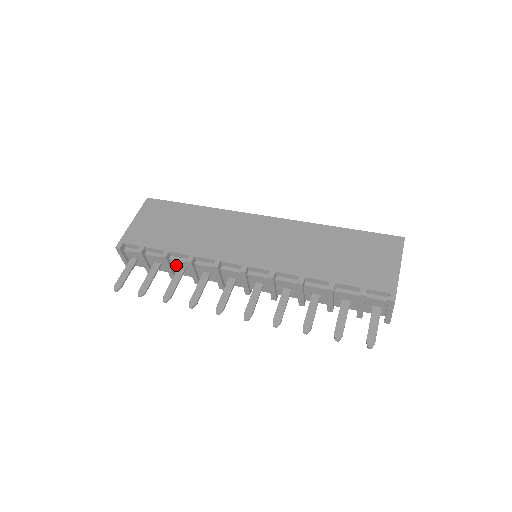
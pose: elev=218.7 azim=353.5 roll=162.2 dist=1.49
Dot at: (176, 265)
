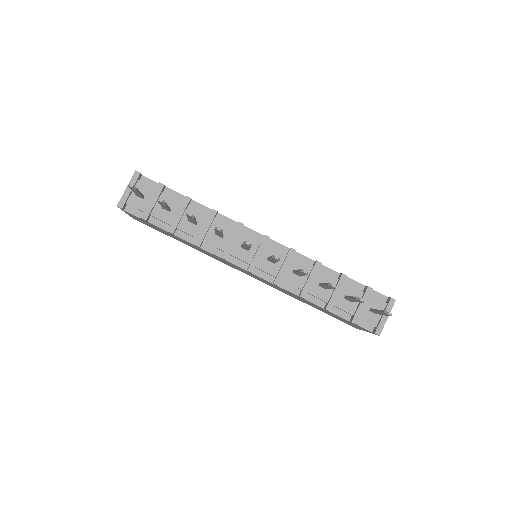
Dot at: occluded
